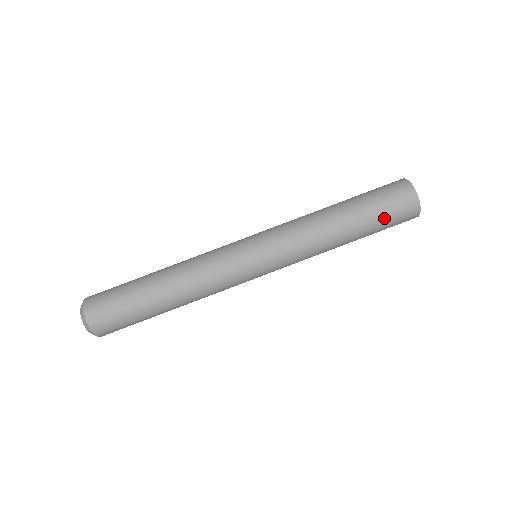
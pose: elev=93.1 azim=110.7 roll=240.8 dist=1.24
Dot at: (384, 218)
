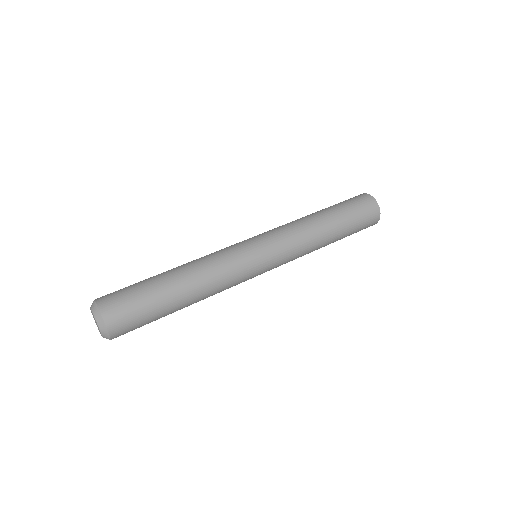
Dot at: (346, 204)
